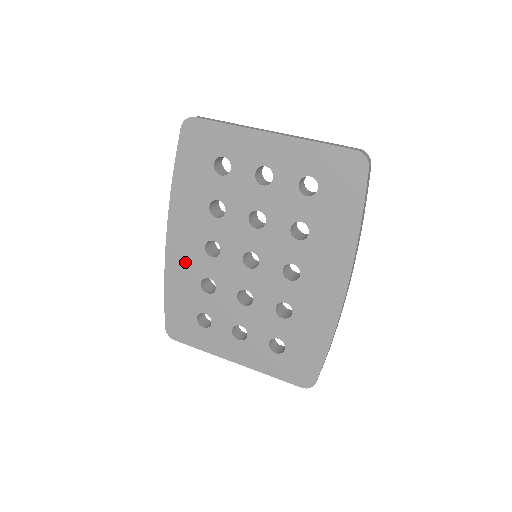
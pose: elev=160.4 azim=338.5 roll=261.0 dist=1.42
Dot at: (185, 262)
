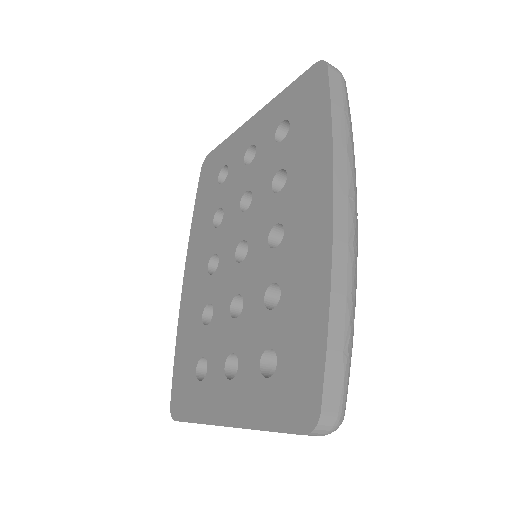
Dot at: (193, 298)
